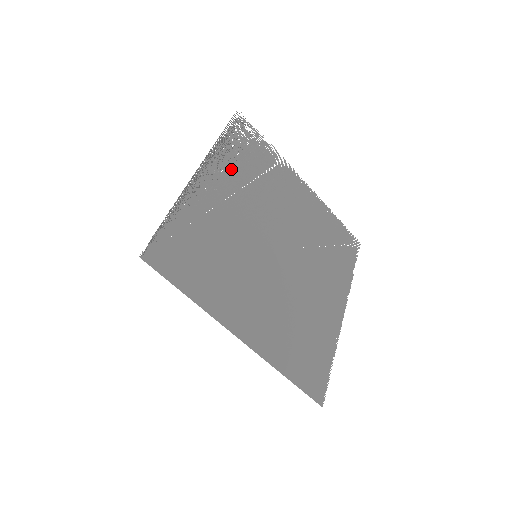
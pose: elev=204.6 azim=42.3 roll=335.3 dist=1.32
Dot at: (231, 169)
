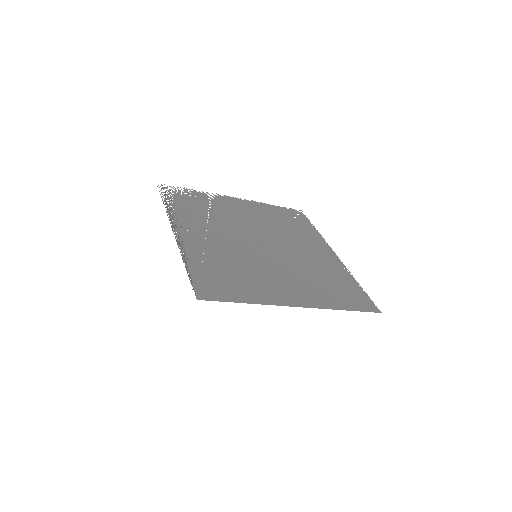
Dot at: (190, 218)
